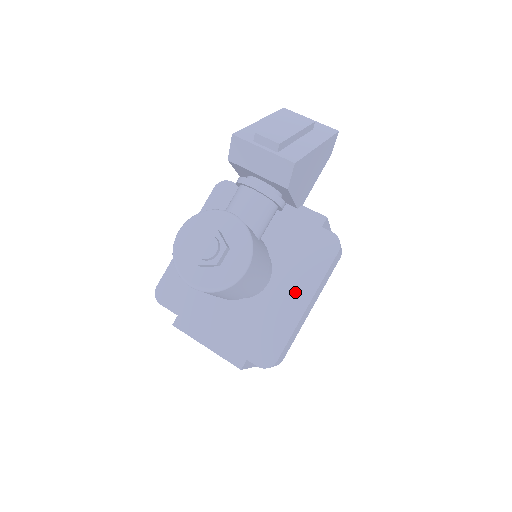
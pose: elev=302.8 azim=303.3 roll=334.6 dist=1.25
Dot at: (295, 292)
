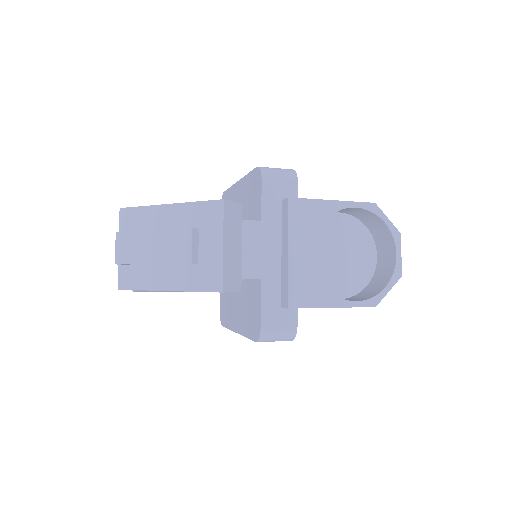
Dot at: (238, 315)
